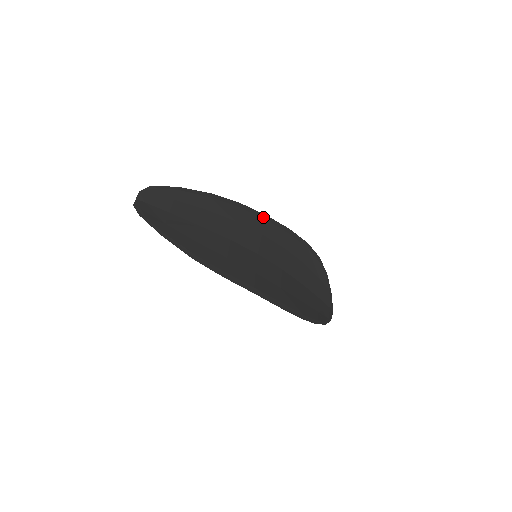
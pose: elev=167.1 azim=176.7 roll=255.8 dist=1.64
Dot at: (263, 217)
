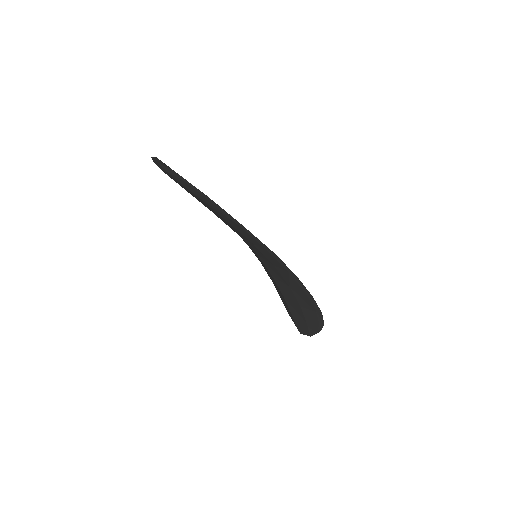
Dot at: occluded
